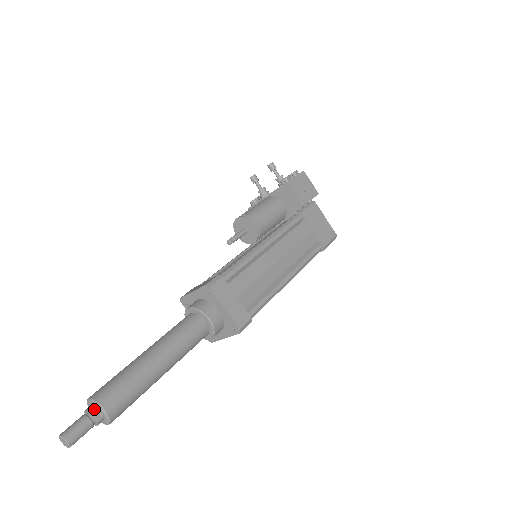
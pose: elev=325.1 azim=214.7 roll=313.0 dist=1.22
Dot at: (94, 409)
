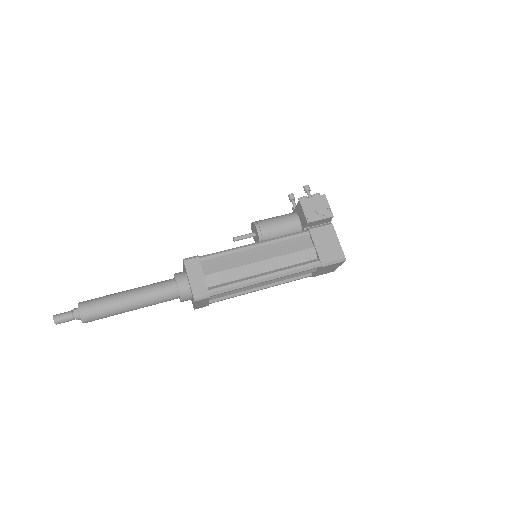
Dot at: (77, 309)
